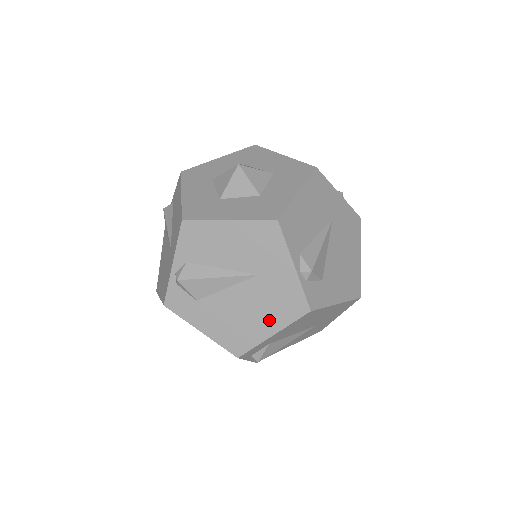
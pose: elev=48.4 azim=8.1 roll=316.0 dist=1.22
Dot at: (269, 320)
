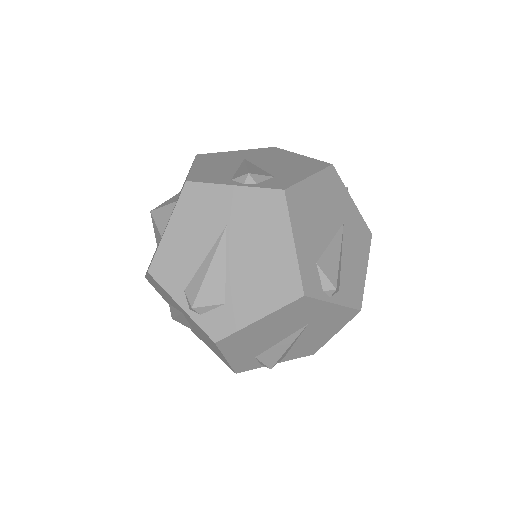
Dot at: (215, 347)
